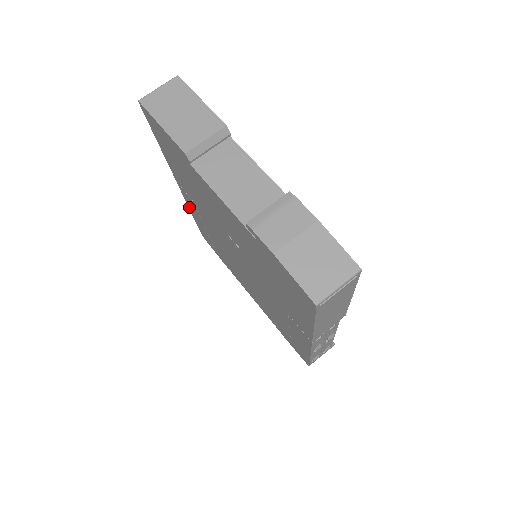
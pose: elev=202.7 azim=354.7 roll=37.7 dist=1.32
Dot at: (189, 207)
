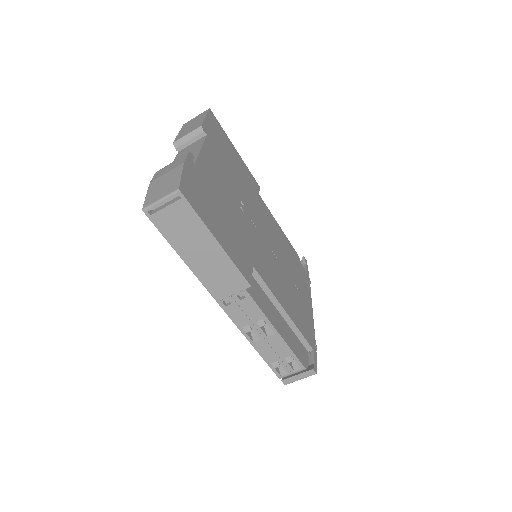
Dot at: occluded
